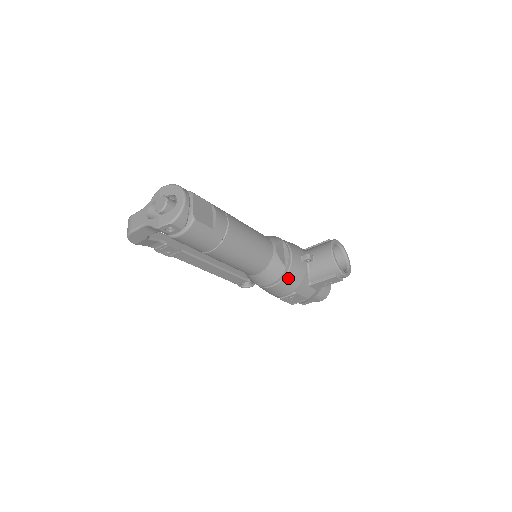
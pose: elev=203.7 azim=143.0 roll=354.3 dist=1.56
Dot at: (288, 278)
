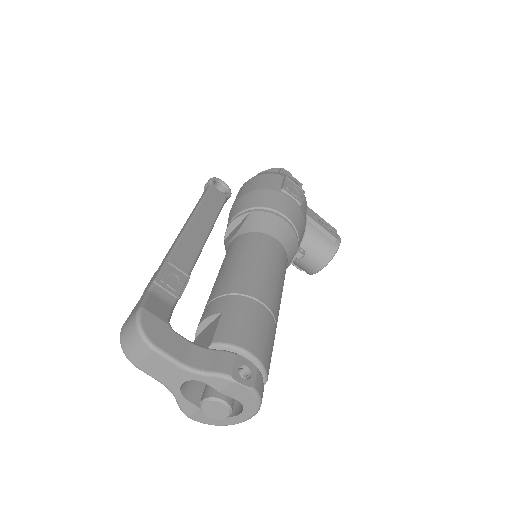
Dot at: occluded
